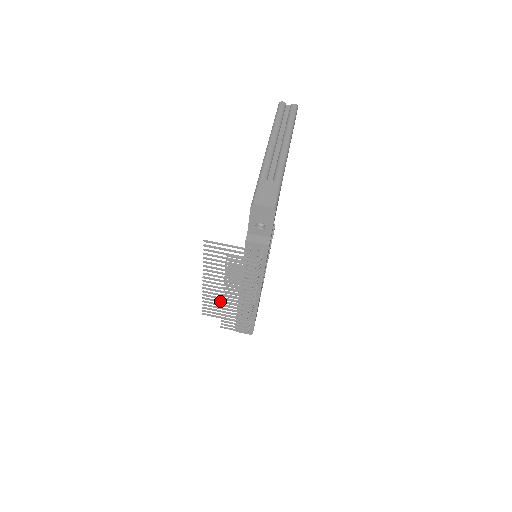
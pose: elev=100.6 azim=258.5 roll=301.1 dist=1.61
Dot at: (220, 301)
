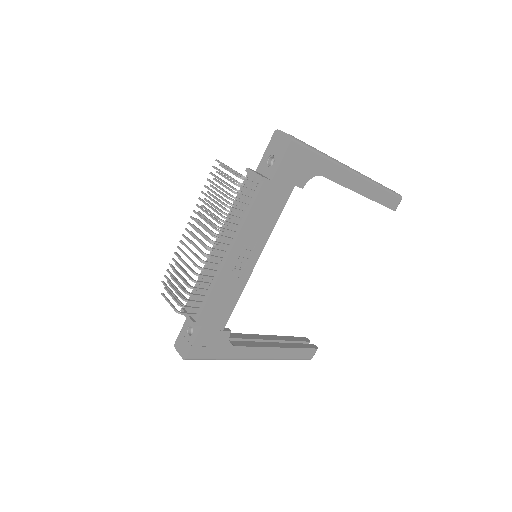
Dot at: occluded
